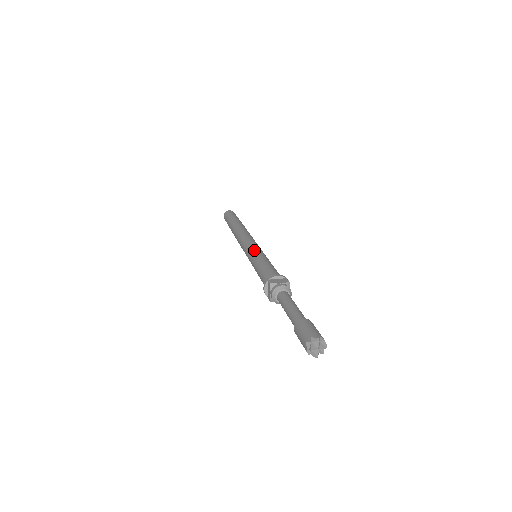
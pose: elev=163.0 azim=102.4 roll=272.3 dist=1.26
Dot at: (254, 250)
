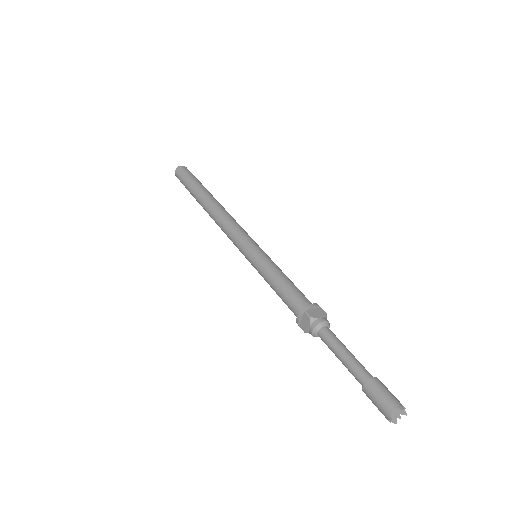
Dot at: (258, 252)
